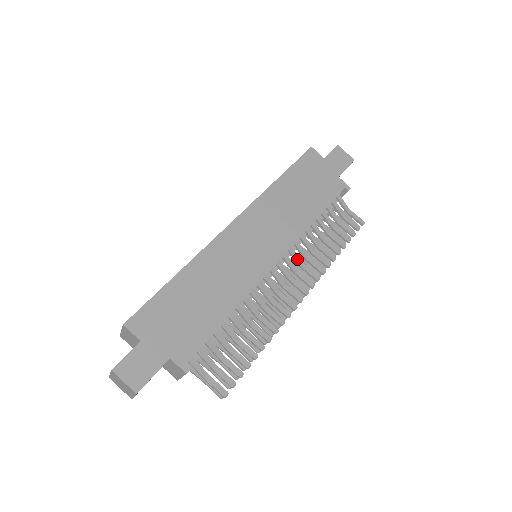
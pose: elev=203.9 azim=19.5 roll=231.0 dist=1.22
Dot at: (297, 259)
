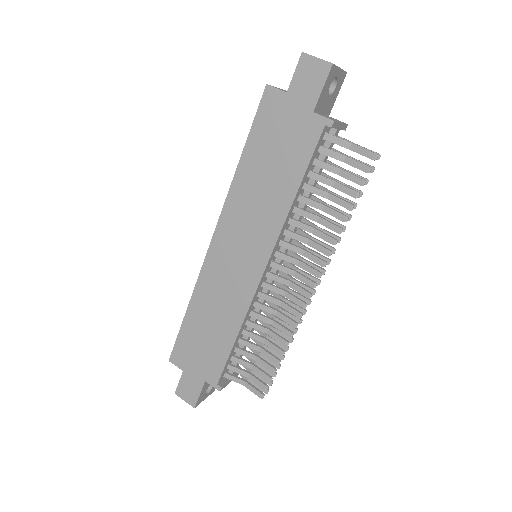
Dot at: (293, 249)
